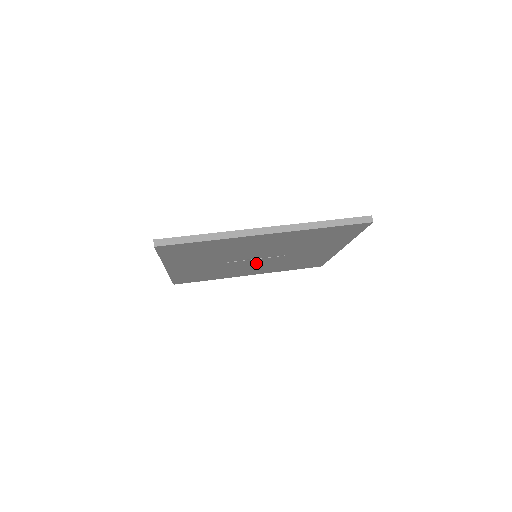
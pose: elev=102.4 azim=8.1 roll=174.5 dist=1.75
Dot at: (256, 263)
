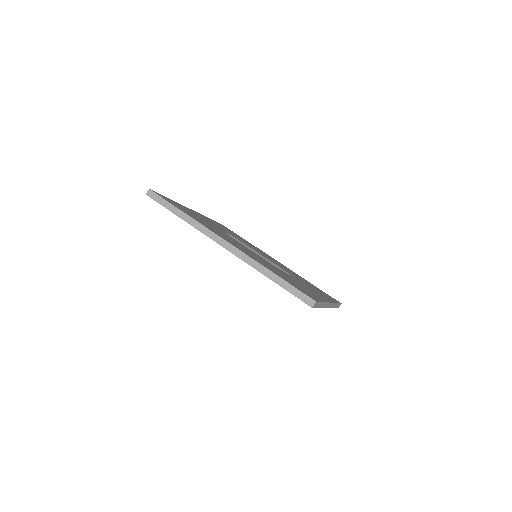
Dot at: occluded
